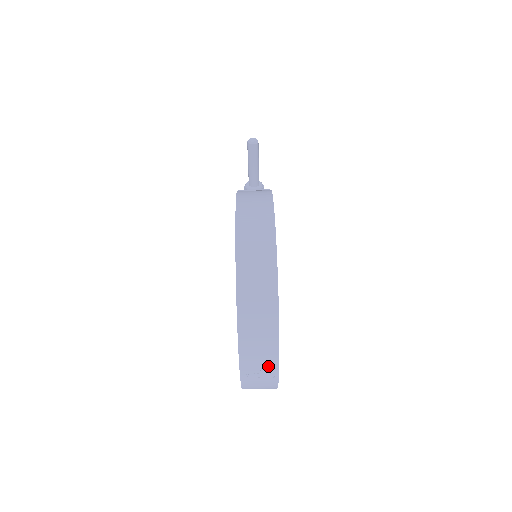
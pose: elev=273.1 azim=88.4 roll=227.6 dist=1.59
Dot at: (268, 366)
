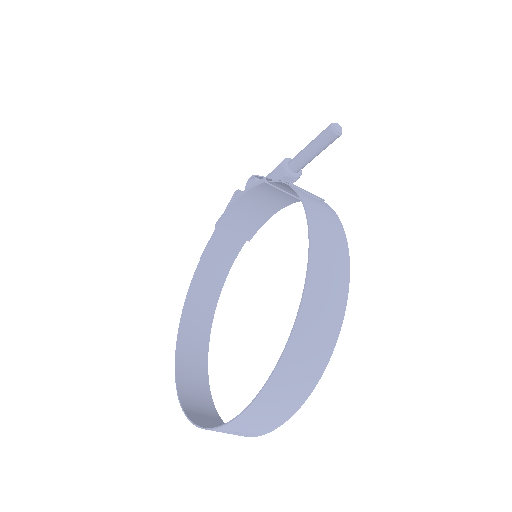
Dot at: (254, 432)
